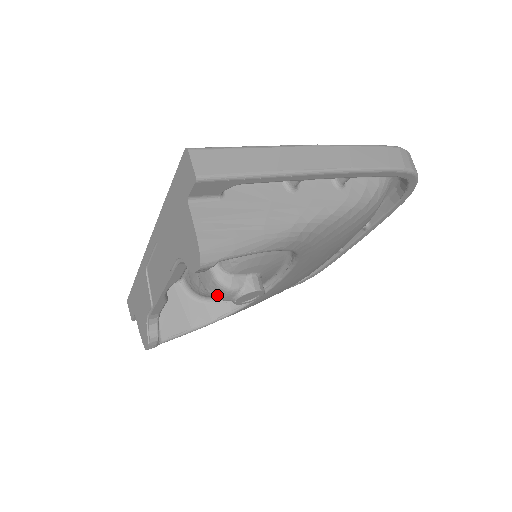
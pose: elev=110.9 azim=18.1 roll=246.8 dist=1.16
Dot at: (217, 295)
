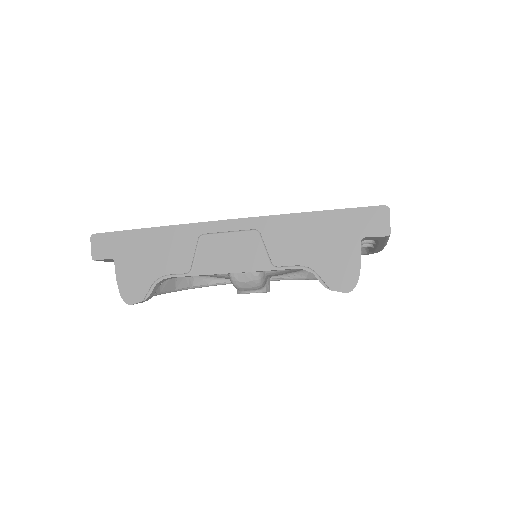
Dot at: (242, 284)
